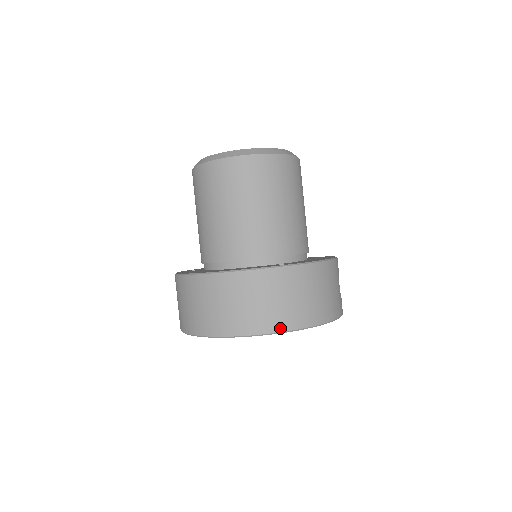
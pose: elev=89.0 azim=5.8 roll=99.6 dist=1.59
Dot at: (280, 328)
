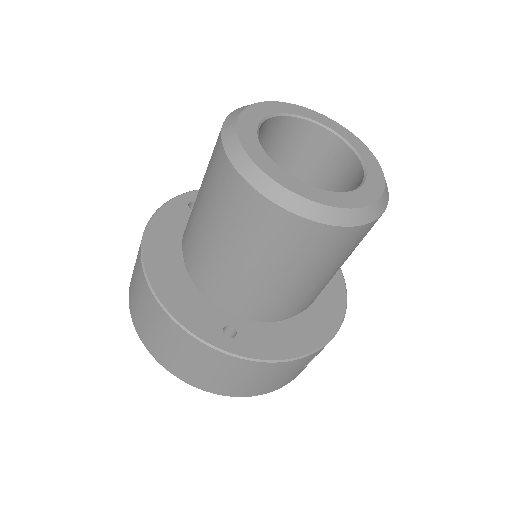
Dot at: (184, 378)
